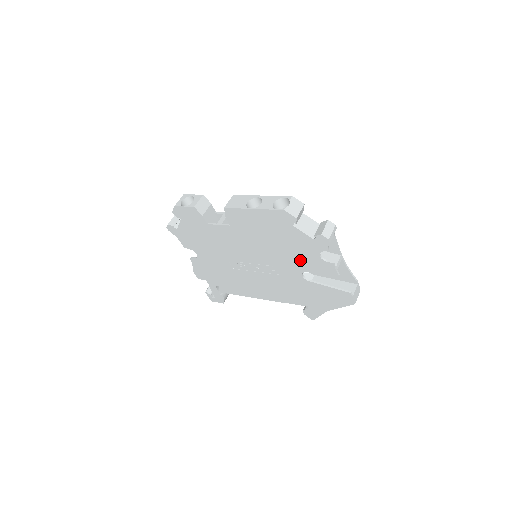
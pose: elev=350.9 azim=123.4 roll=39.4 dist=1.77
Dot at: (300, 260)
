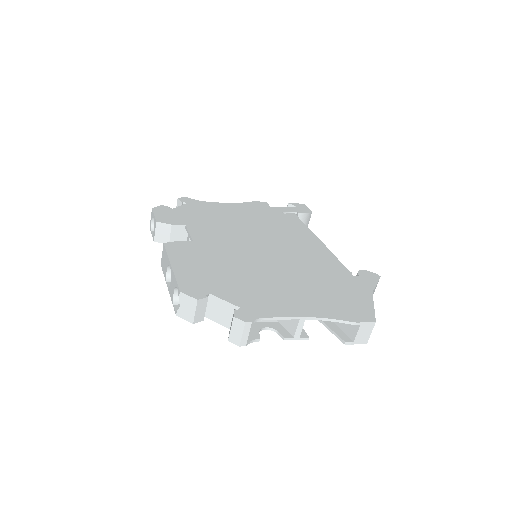
Dot at: occluded
